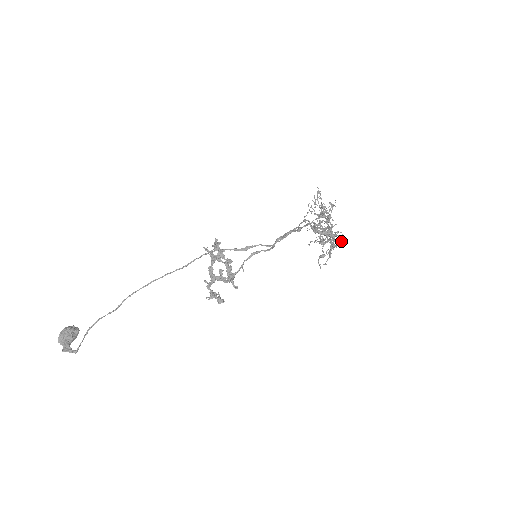
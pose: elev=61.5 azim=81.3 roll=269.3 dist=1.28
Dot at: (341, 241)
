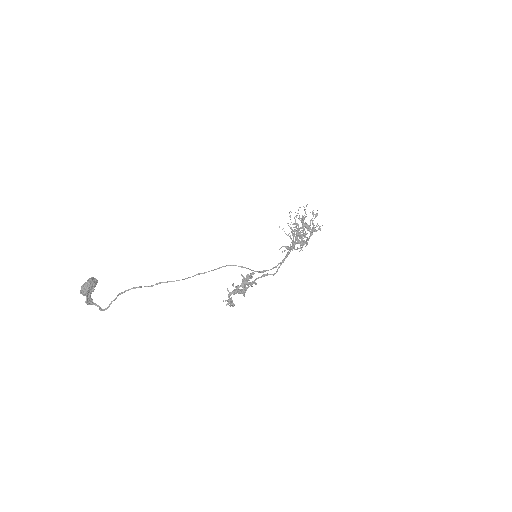
Dot at: occluded
